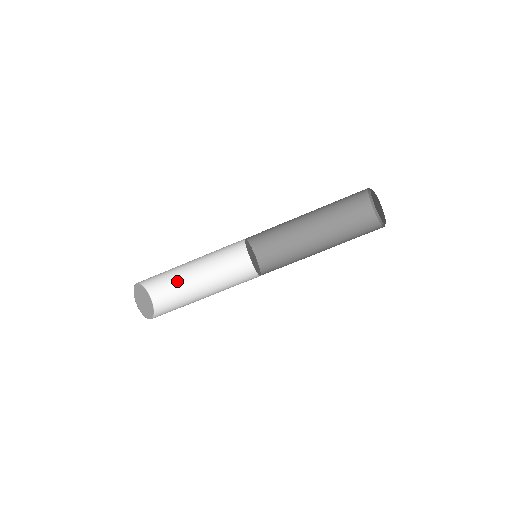
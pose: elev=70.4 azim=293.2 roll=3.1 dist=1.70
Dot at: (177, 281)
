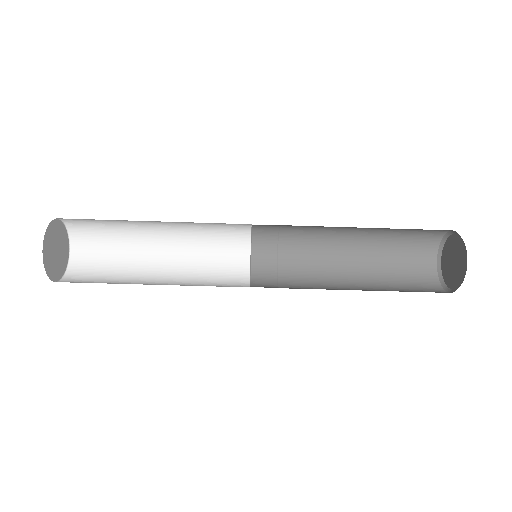
Dot at: (121, 252)
